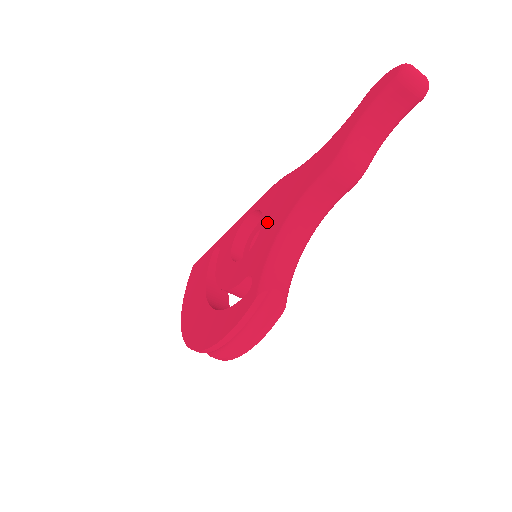
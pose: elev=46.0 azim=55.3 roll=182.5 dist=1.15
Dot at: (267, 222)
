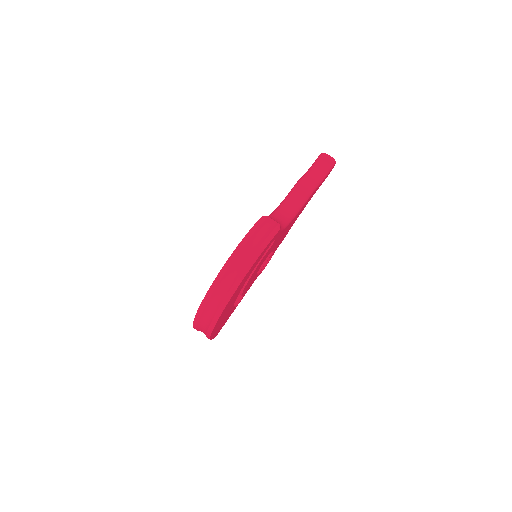
Dot at: occluded
